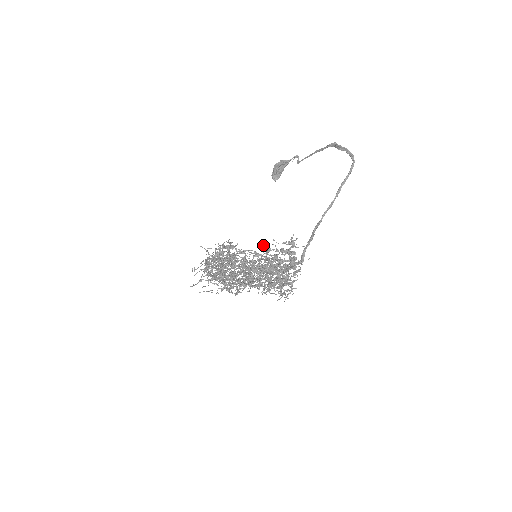
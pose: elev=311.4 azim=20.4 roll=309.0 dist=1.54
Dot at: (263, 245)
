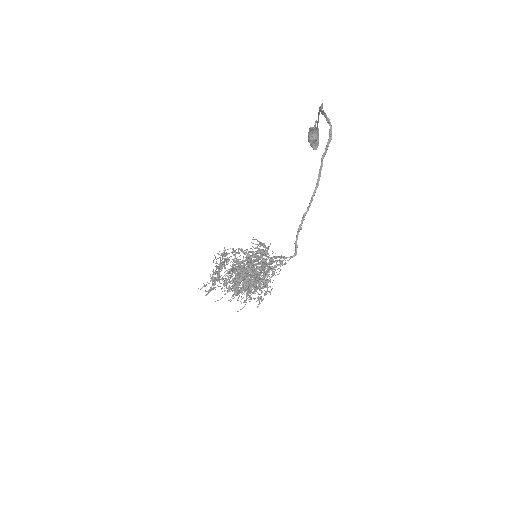
Dot at: occluded
